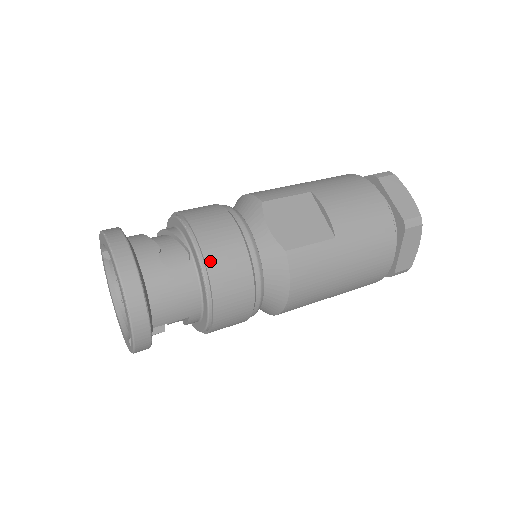
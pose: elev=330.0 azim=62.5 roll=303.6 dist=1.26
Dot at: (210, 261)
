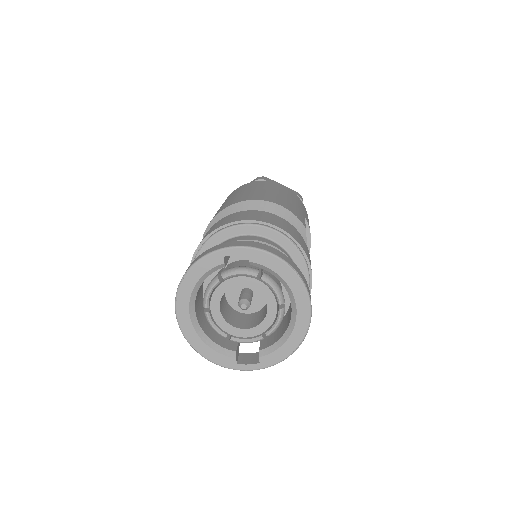
Dot at: (310, 293)
